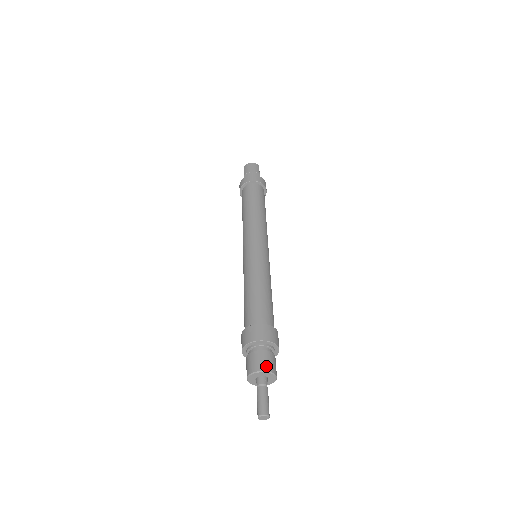
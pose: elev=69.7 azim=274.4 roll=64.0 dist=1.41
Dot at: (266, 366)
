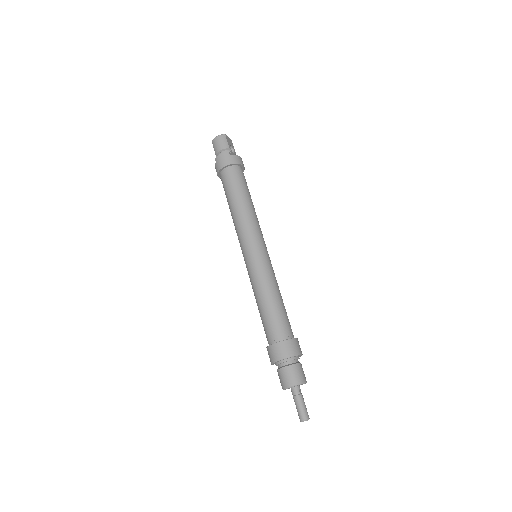
Dot at: (293, 381)
